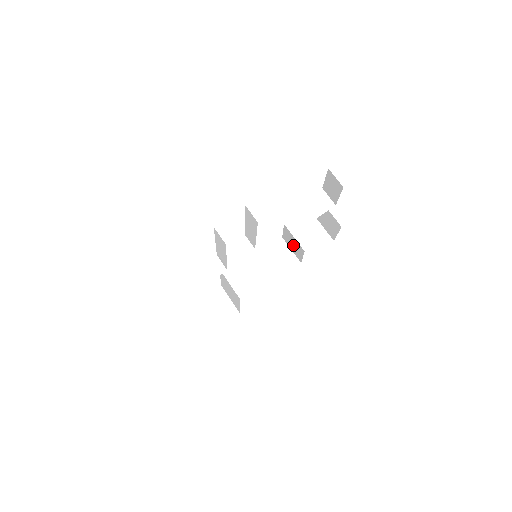
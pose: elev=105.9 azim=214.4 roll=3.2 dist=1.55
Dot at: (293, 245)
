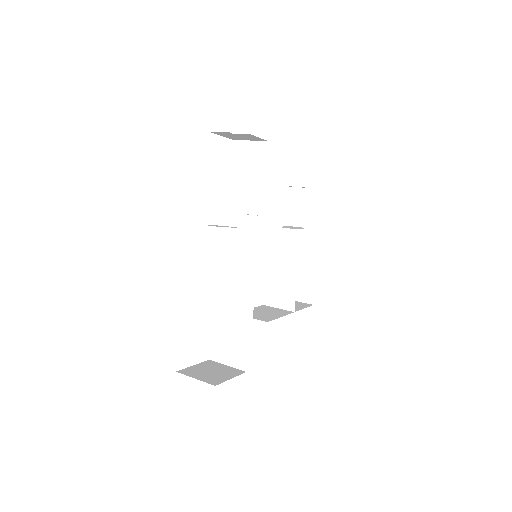
Dot at: (281, 288)
